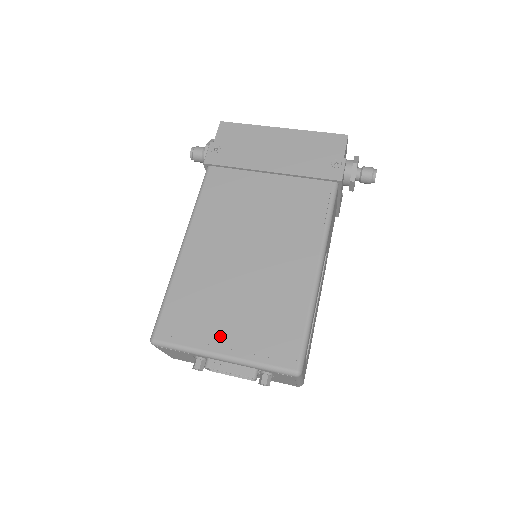
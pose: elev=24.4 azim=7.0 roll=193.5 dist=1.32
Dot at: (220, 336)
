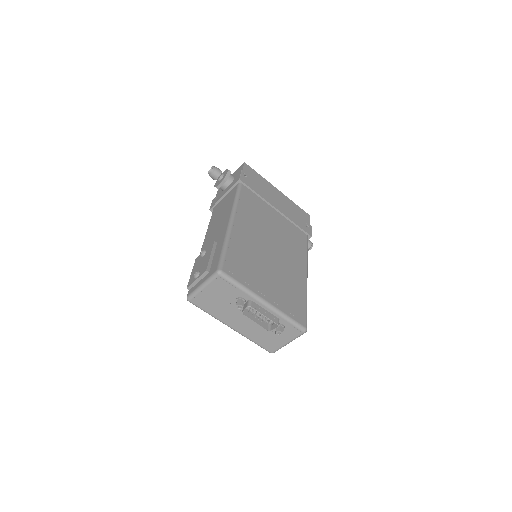
Dot at: (263, 289)
